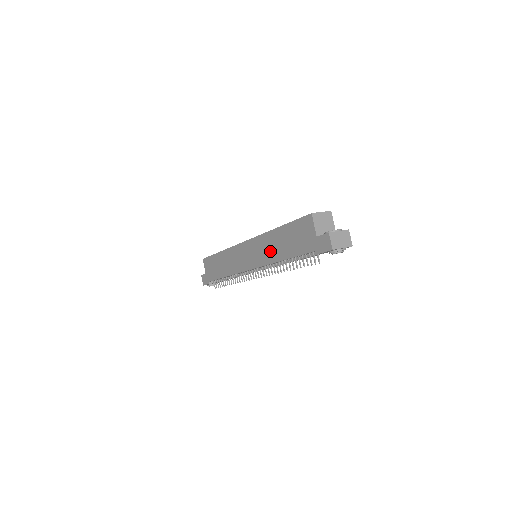
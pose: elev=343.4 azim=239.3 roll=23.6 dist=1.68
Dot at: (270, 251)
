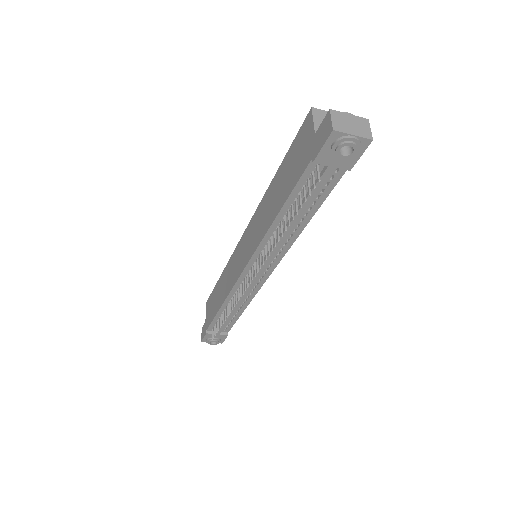
Dot at: (264, 218)
